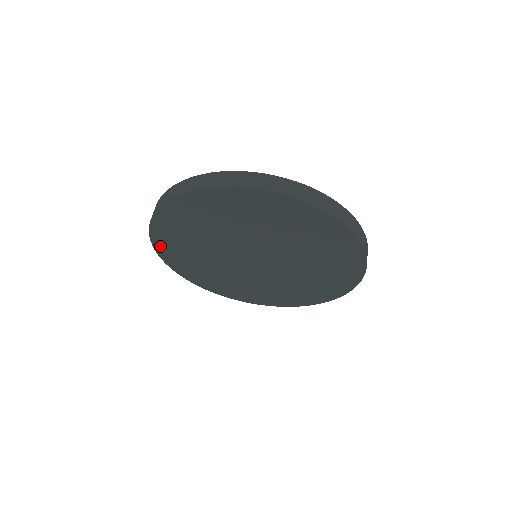
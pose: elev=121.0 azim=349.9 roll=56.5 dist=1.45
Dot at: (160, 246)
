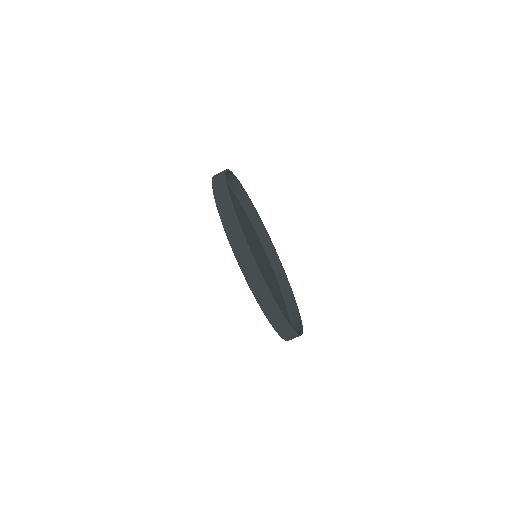
Dot at: occluded
